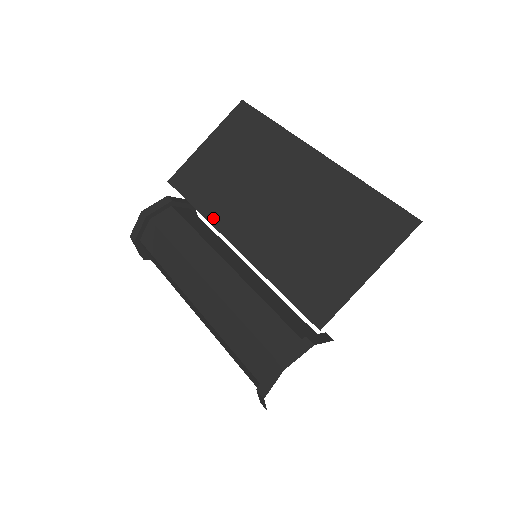
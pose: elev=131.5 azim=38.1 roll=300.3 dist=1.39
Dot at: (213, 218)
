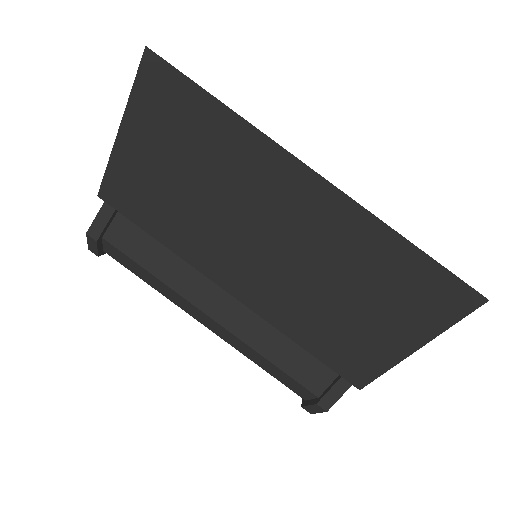
Dot at: (188, 257)
